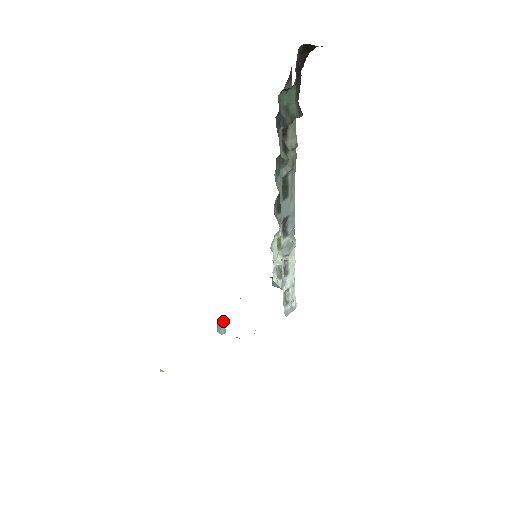
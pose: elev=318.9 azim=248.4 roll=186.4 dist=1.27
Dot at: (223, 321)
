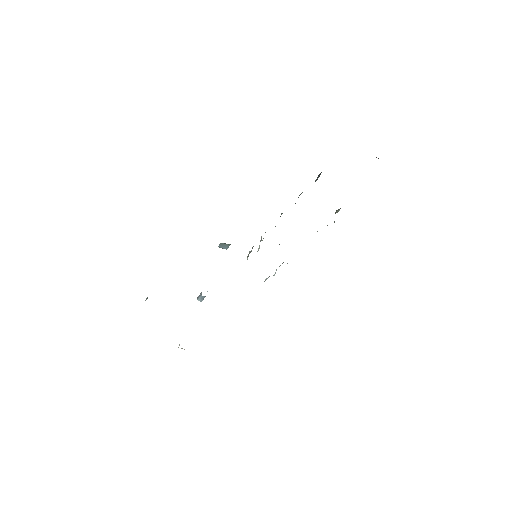
Dot at: occluded
